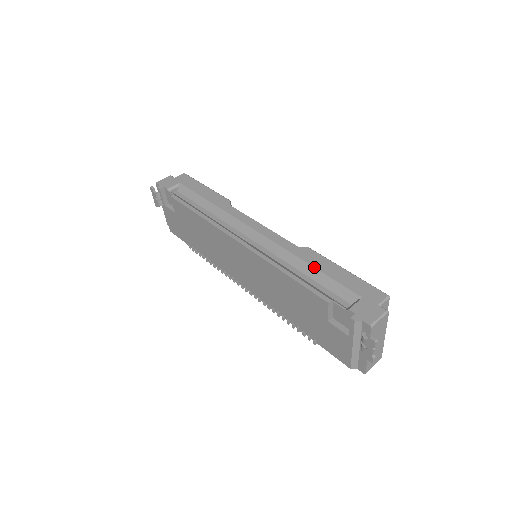
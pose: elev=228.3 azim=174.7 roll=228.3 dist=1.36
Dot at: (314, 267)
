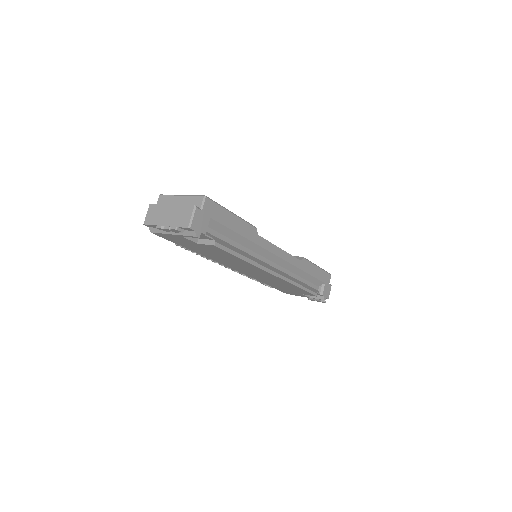
Dot at: (309, 274)
